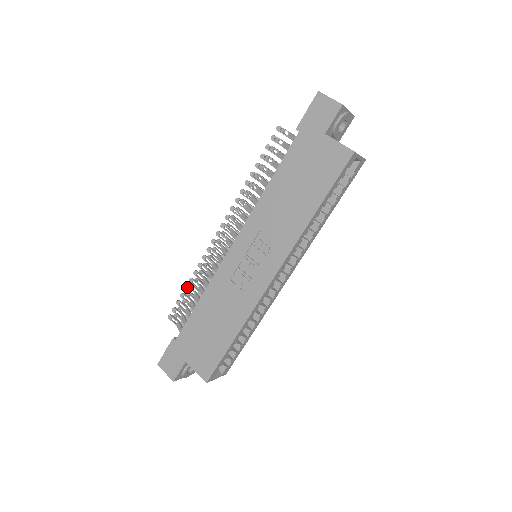
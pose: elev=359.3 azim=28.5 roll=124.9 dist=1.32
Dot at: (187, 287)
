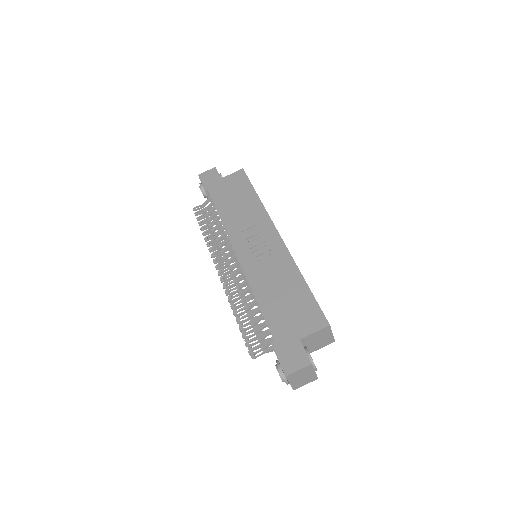
Dot at: (238, 320)
